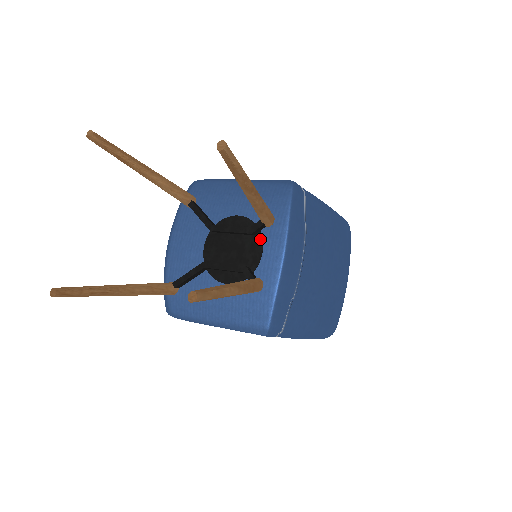
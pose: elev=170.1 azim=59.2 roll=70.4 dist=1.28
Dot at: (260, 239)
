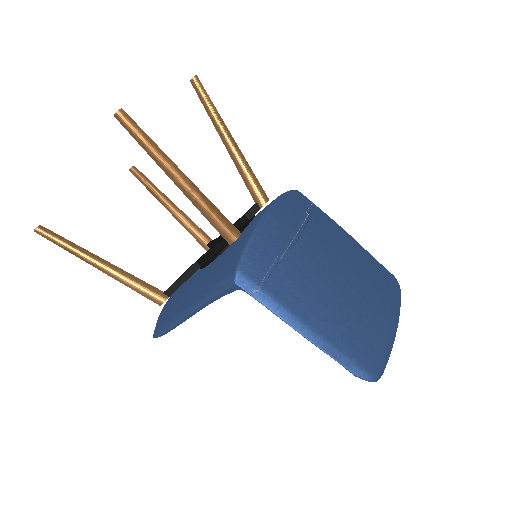
Dot at: (252, 217)
